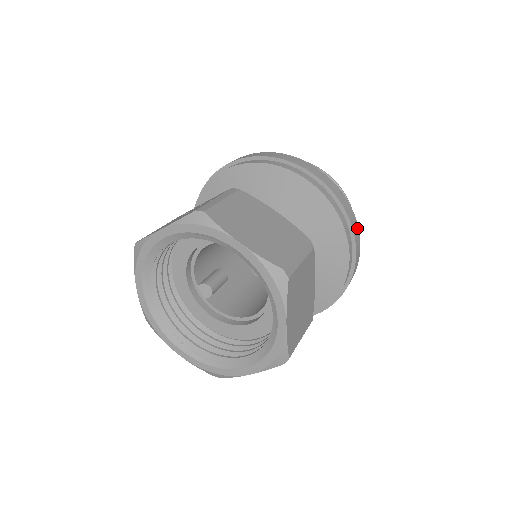
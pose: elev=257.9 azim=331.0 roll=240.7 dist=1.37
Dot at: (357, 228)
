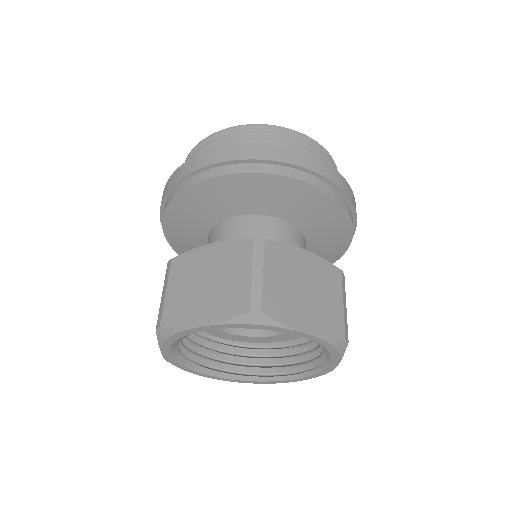
Dot at: (292, 152)
